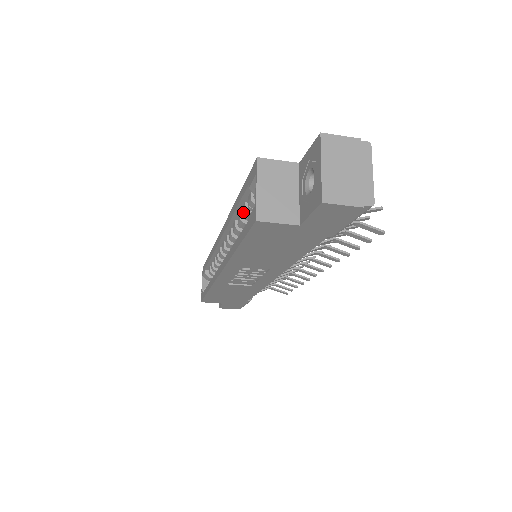
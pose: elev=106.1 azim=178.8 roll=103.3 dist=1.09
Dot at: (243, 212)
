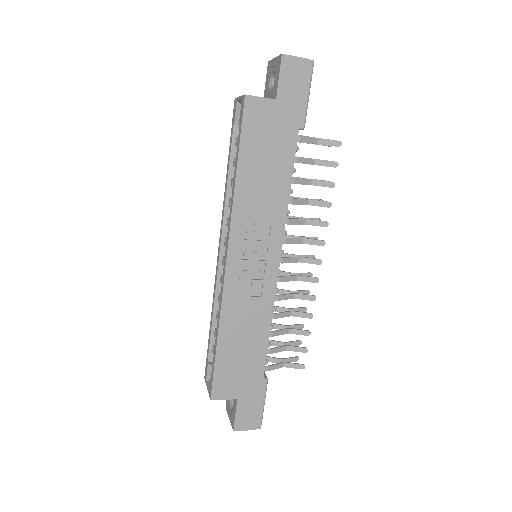
Dot at: (234, 165)
